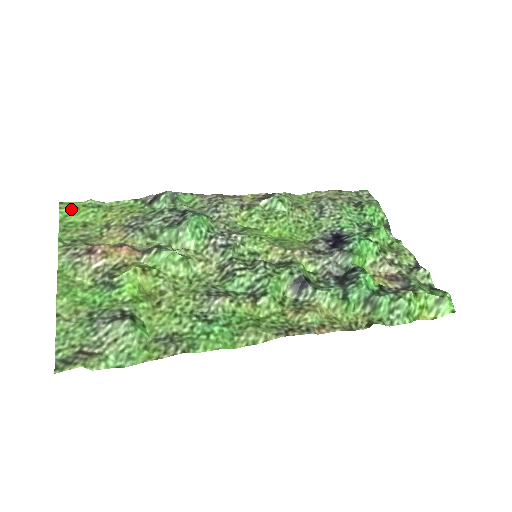
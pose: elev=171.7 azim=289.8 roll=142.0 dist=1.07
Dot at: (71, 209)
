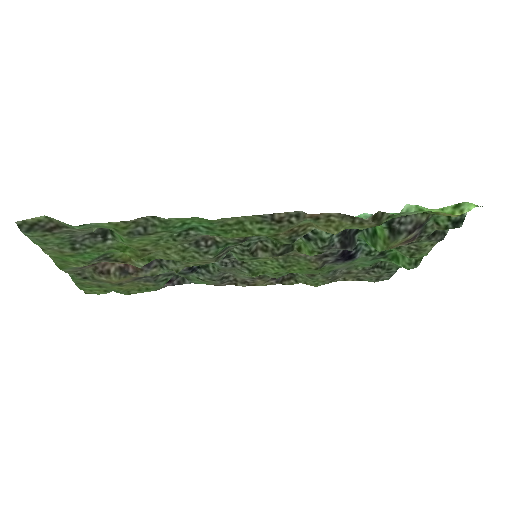
Dot at: (93, 290)
